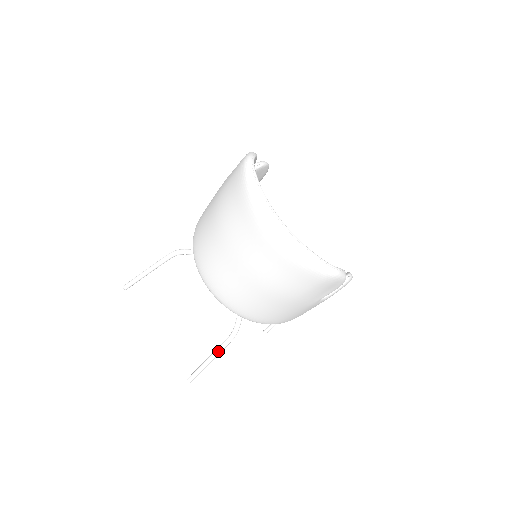
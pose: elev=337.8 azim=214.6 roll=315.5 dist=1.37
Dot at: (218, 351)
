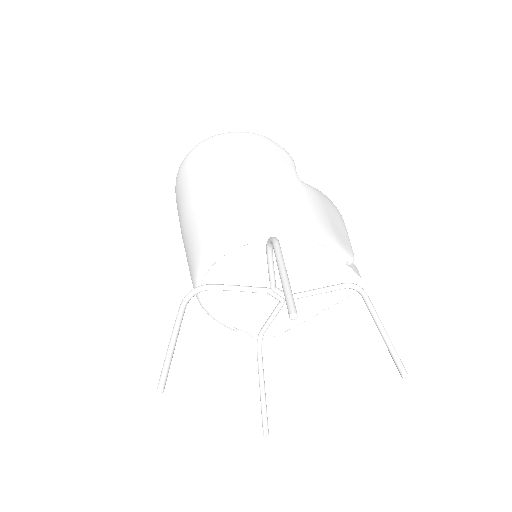
Dot at: (277, 257)
